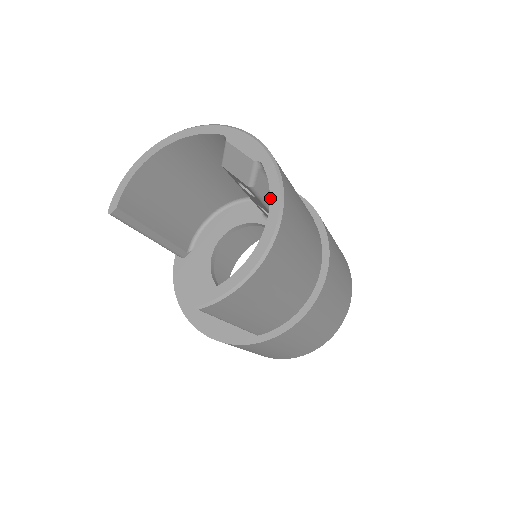
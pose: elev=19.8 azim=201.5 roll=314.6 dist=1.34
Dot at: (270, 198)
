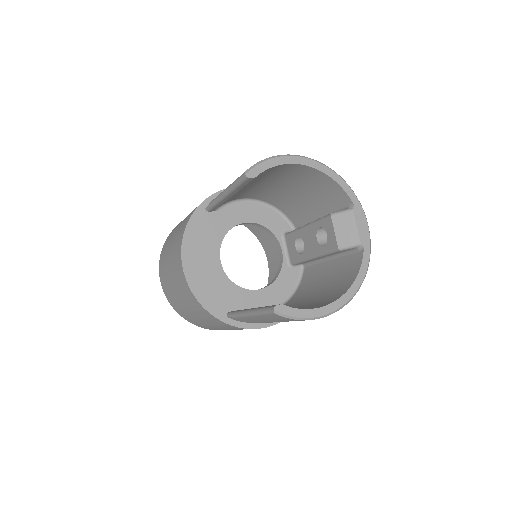
Dot at: (356, 278)
